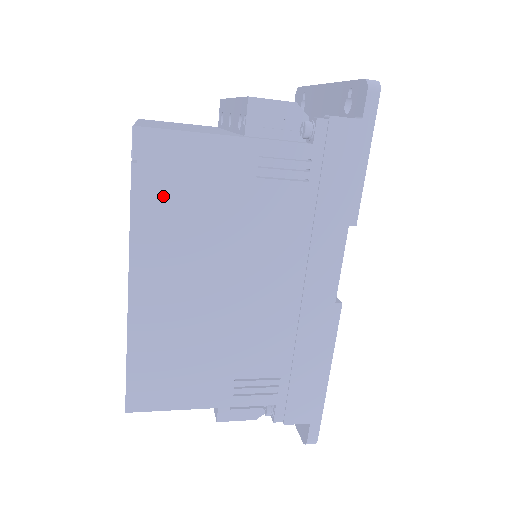
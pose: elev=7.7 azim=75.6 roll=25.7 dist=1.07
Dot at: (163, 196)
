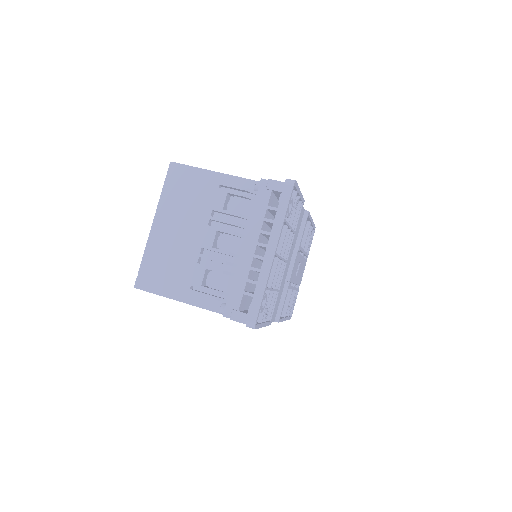
Dot at: occluded
